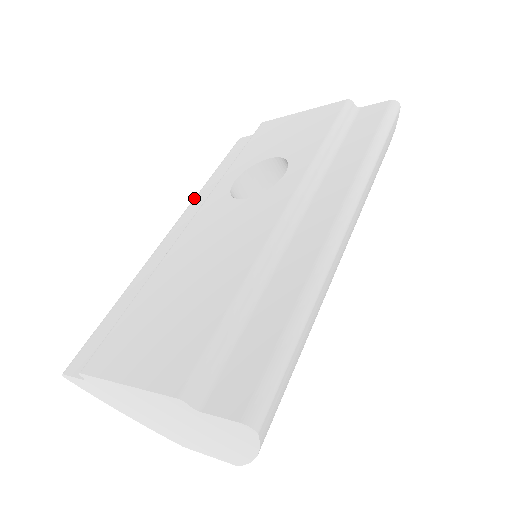
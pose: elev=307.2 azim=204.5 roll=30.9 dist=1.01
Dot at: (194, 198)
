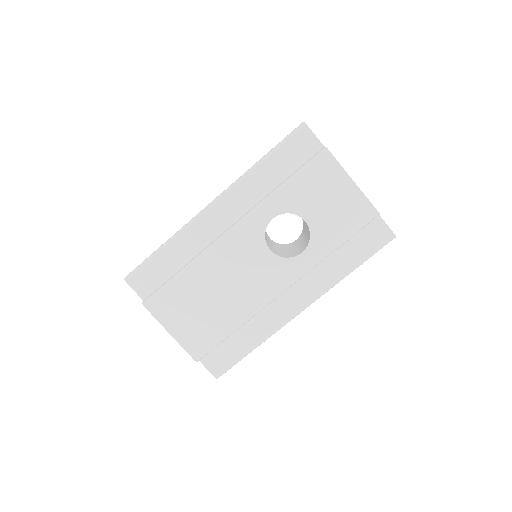
Dot at: (242, 180)
